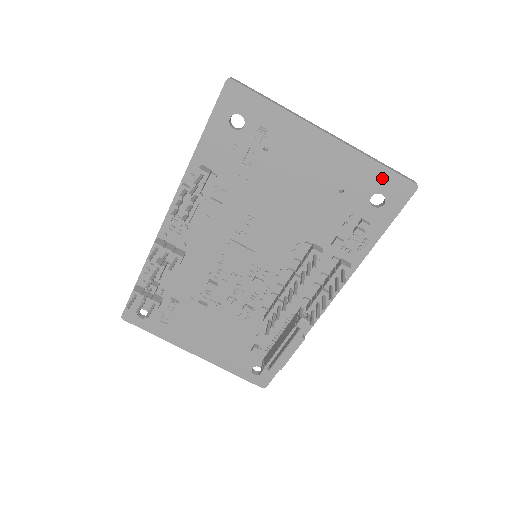
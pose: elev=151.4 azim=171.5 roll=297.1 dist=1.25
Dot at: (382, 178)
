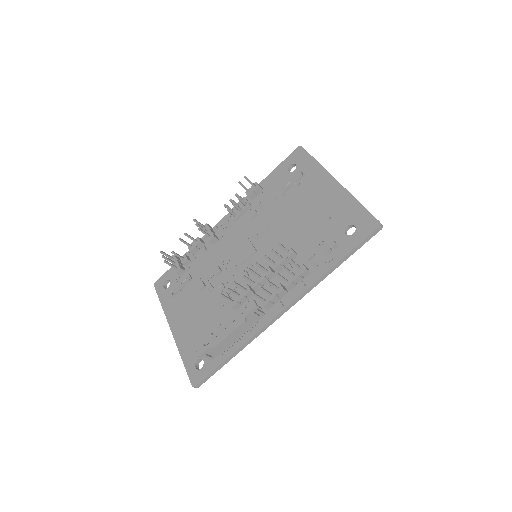
Dot at: (359, 214)
